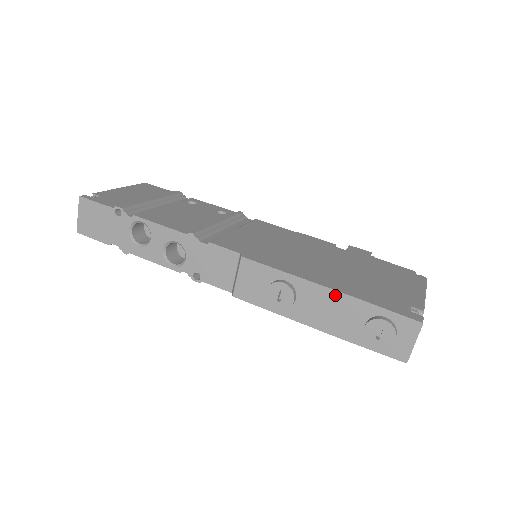
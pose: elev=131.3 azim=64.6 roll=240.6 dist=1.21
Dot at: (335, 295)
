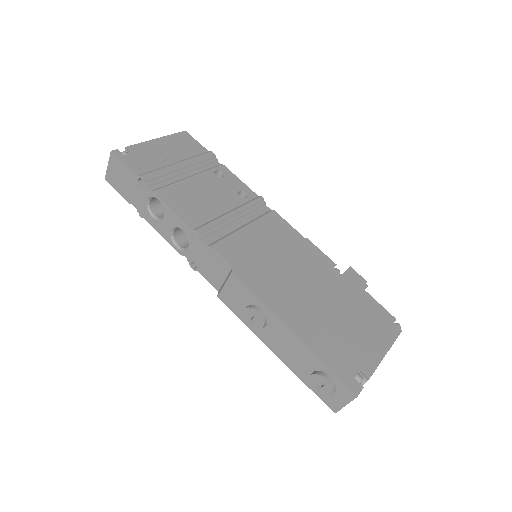
Dot at: (297, 340)
